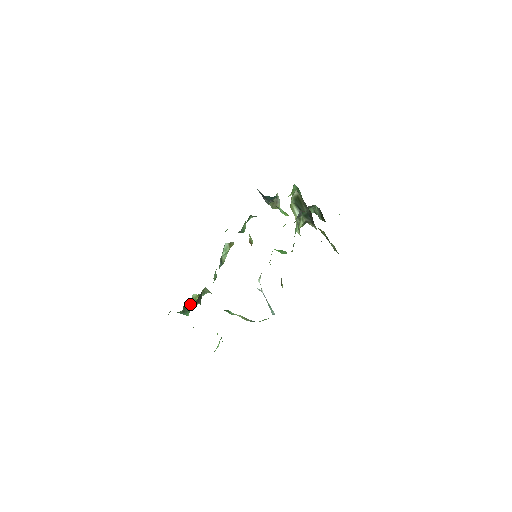
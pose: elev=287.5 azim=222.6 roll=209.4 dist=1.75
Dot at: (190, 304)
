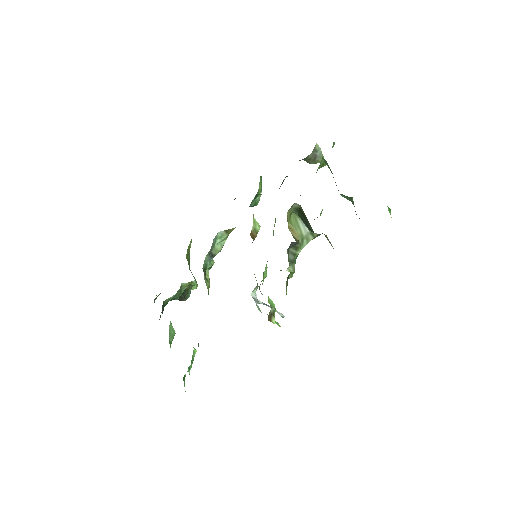
Dot at: (181, 291)
